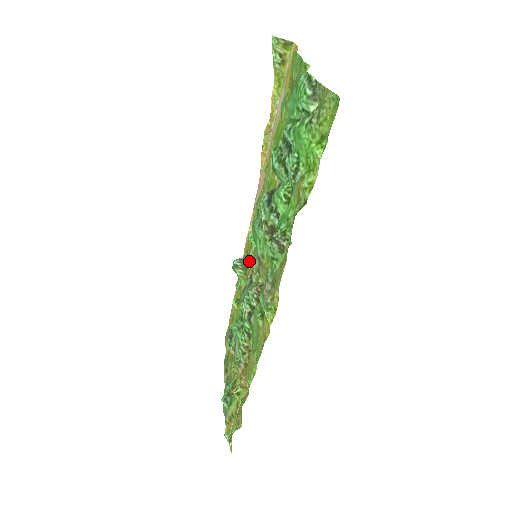
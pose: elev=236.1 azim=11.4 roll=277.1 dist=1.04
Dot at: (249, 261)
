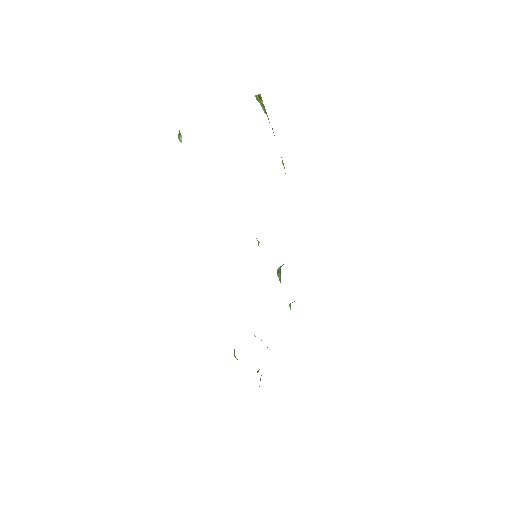
Dot at: occluded
